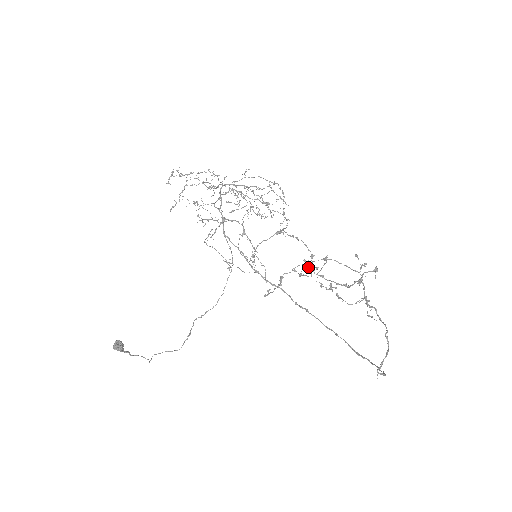
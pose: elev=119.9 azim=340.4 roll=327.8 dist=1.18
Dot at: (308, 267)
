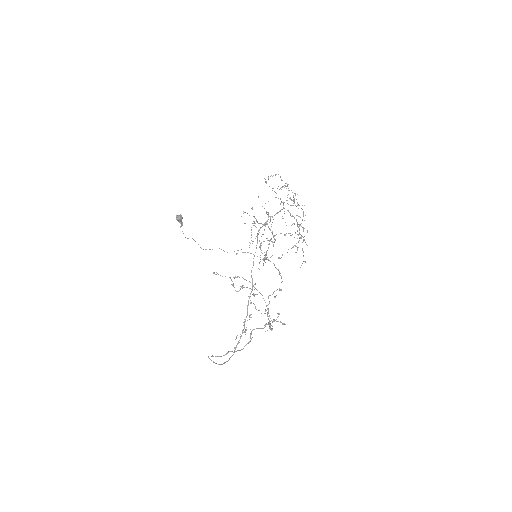
Dot at: (241, 287)
